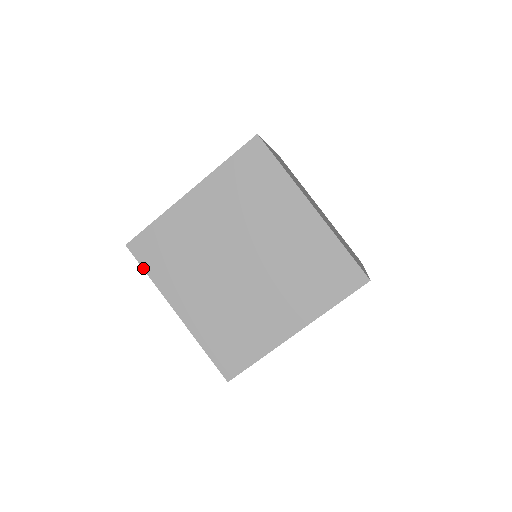
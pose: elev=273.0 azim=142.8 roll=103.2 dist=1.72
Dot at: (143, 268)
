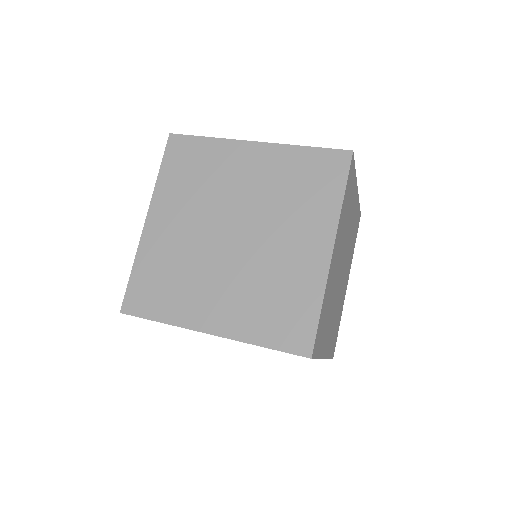
Dot at: (162, 162)
